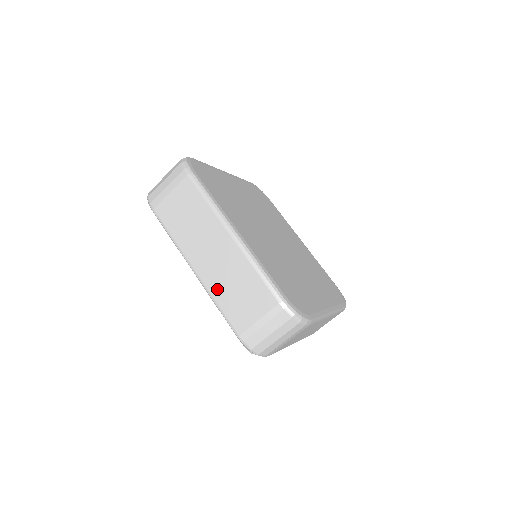
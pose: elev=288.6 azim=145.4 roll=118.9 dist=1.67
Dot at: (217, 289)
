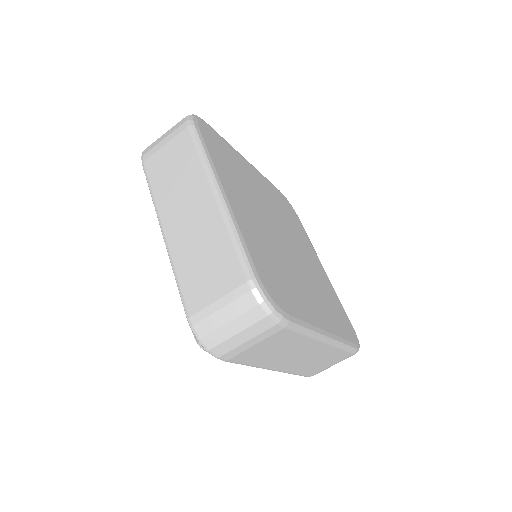
Dot at: (181, 256)
